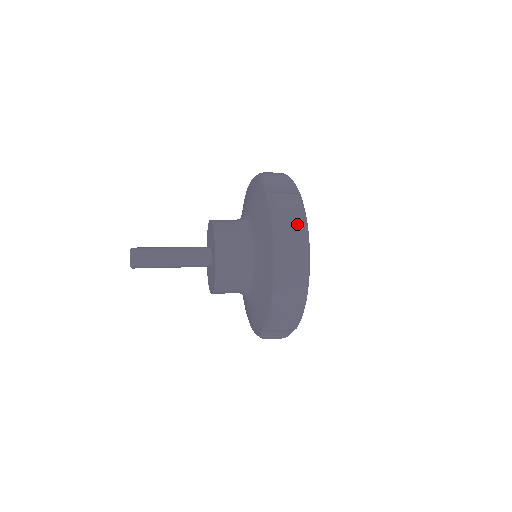
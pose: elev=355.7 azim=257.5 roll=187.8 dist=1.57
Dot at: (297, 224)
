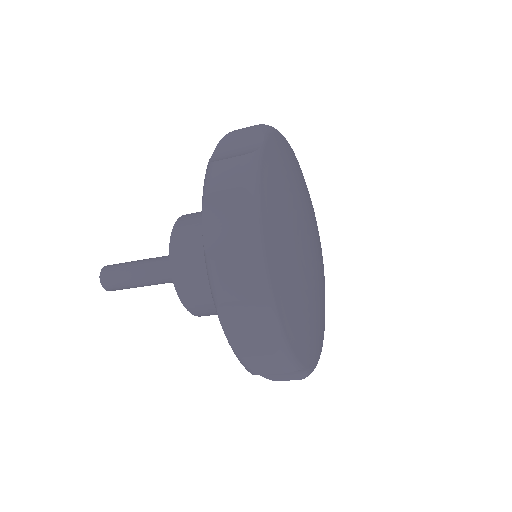
Dot at: (249, 139)
